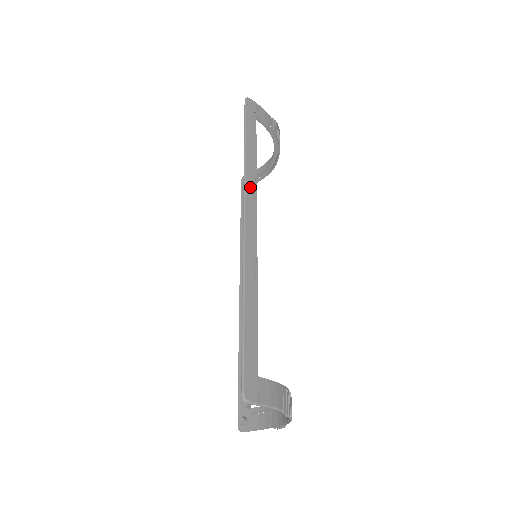
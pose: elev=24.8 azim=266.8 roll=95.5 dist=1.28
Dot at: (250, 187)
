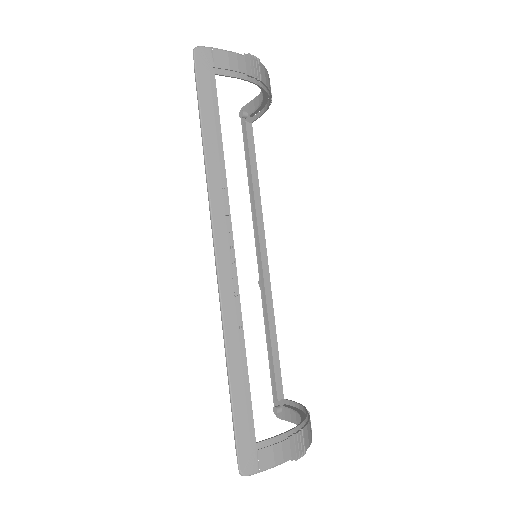
Dot at: (218, 205)
